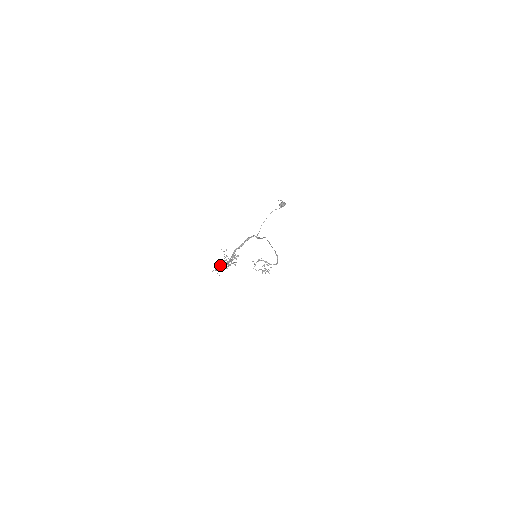
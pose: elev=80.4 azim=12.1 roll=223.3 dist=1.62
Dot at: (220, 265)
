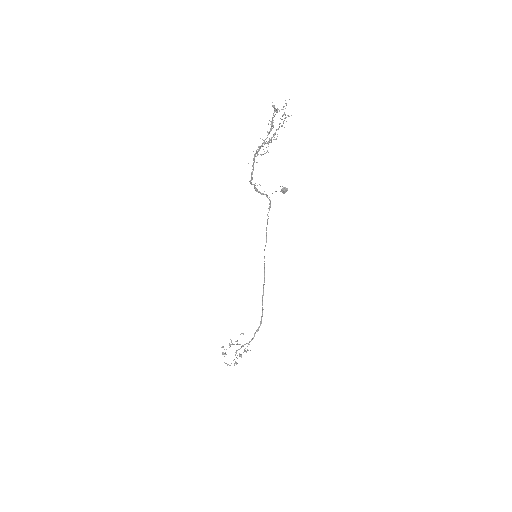
Dot at: (253, 164)
